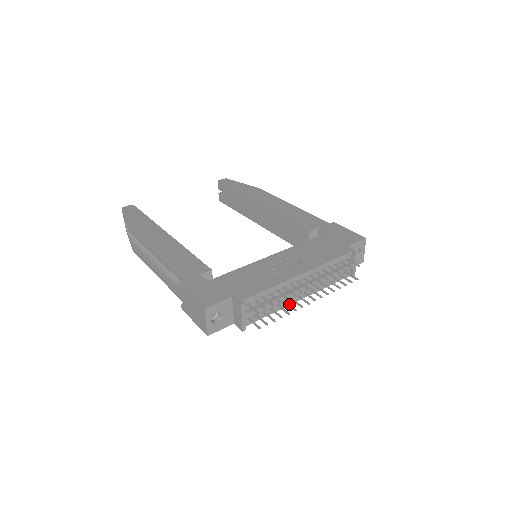
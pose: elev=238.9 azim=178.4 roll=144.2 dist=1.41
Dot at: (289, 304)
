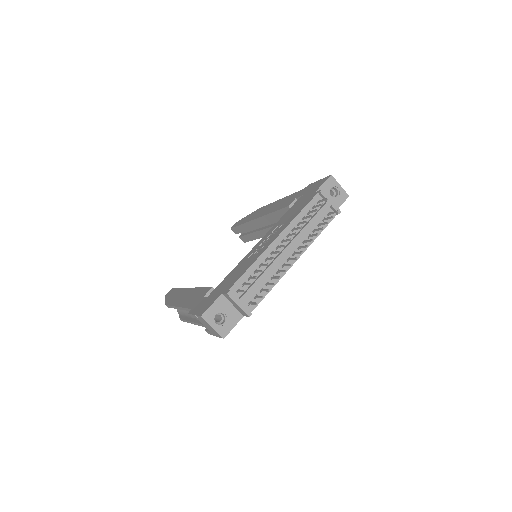
Dot at: (280, 270)
